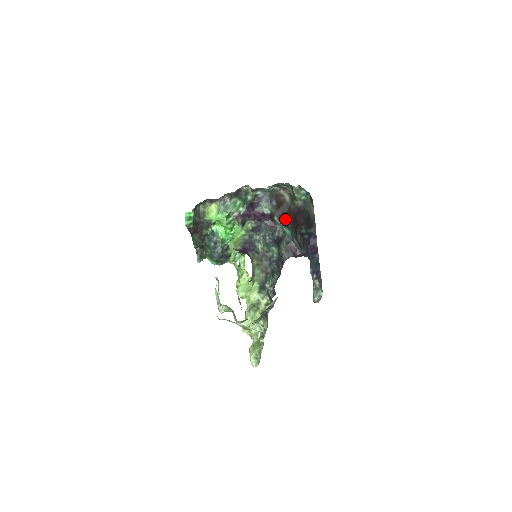
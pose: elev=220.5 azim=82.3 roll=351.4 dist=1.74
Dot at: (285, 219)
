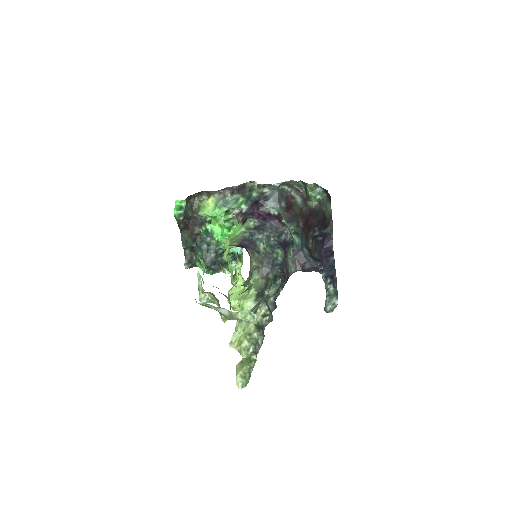
Dot at: (295, 222)
